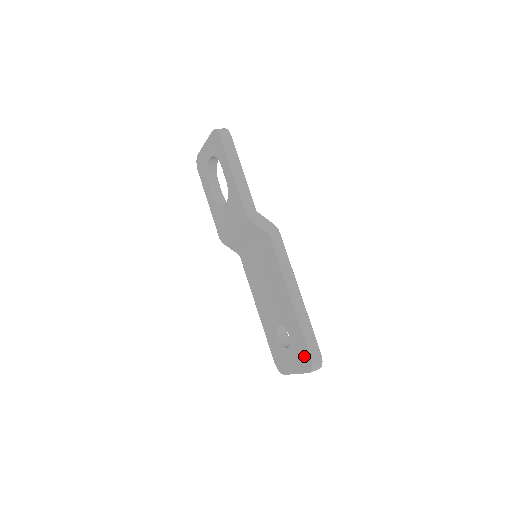
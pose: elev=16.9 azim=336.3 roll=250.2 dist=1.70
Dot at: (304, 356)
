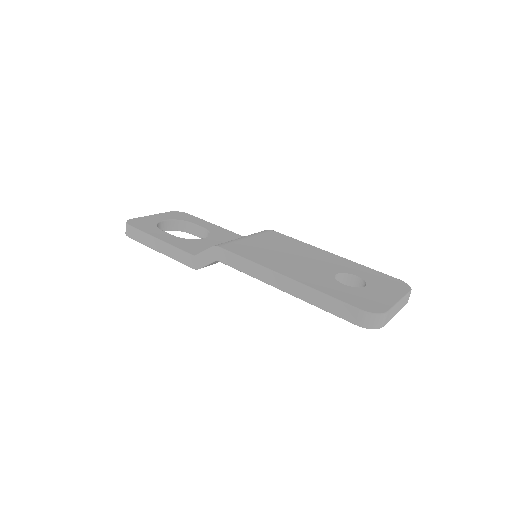
Dot at: occluded
